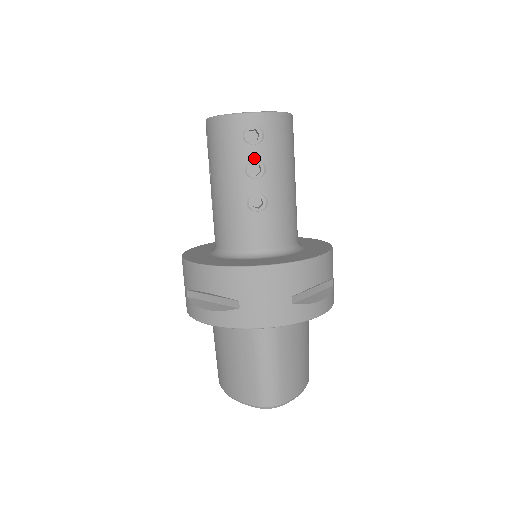
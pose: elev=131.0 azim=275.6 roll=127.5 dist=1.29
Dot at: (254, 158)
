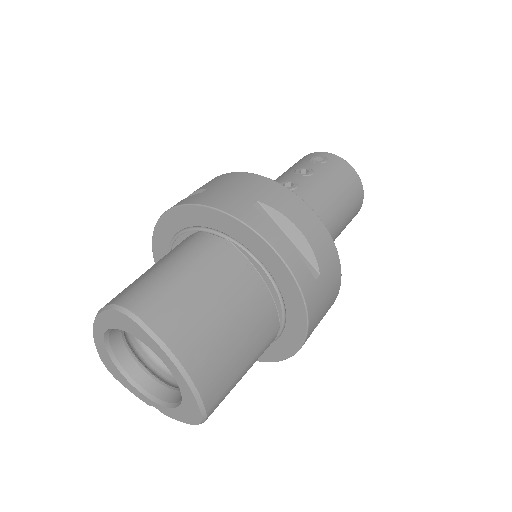
Dot at: (308, 167)
